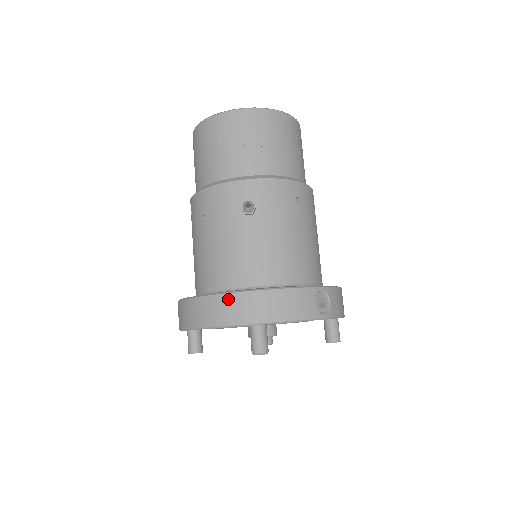
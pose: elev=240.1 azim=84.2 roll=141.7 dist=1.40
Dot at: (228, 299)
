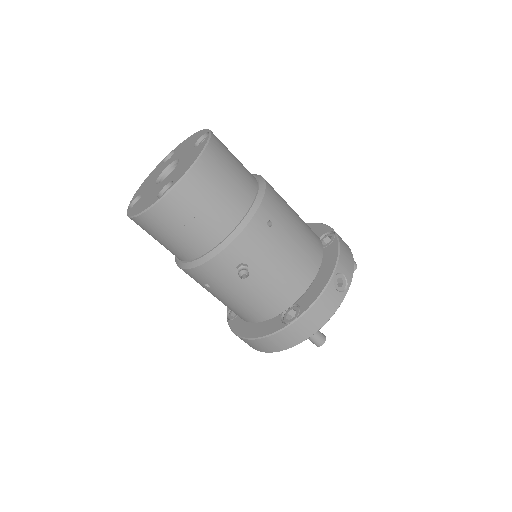
Dot at: (279, 336)
